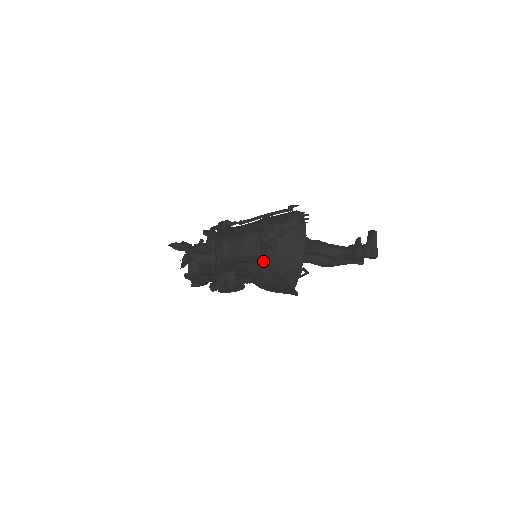
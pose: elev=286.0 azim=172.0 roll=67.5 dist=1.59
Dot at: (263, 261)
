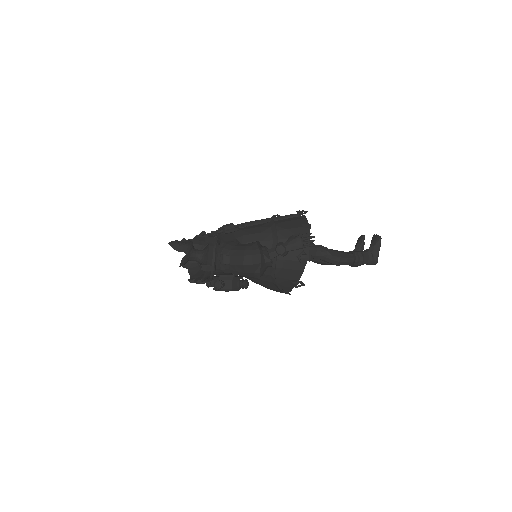
Dot at: occluded
